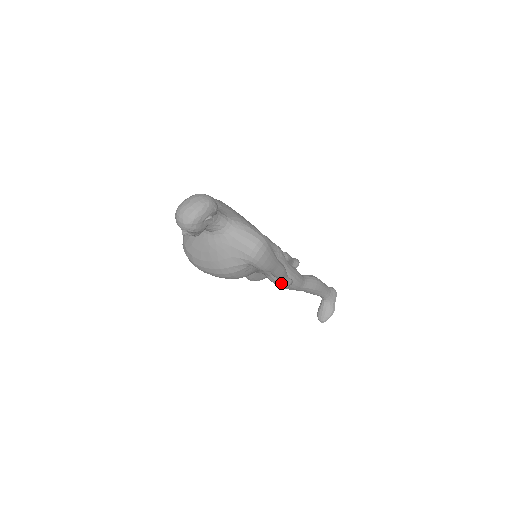
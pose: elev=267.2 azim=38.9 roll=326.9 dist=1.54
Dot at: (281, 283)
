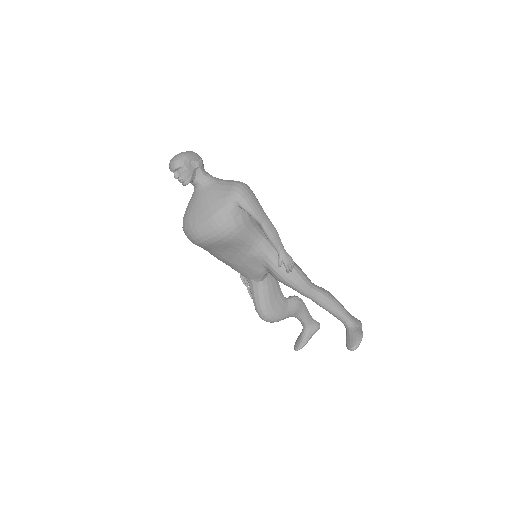
Dot at: (280, 256)
